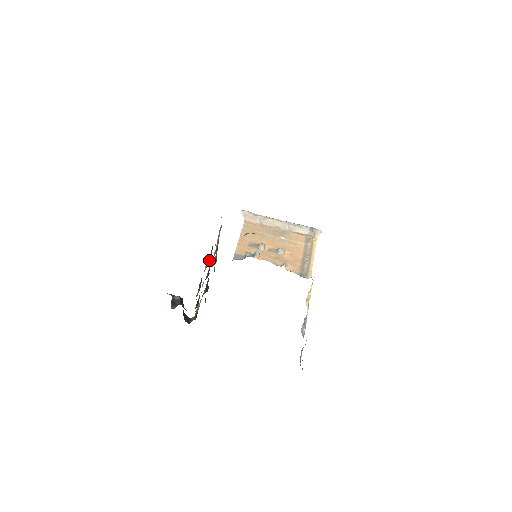
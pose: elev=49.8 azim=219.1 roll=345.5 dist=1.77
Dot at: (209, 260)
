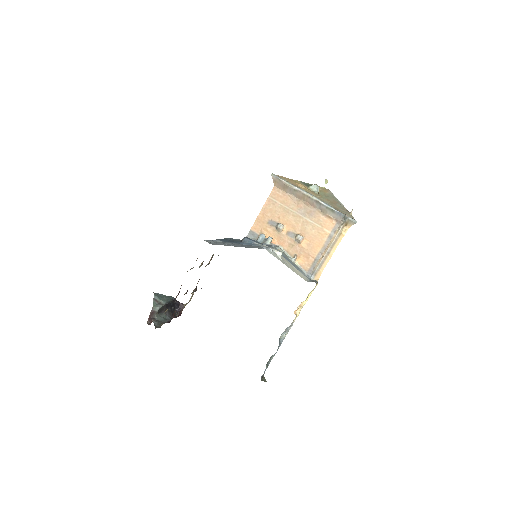
Dot at: occluded
